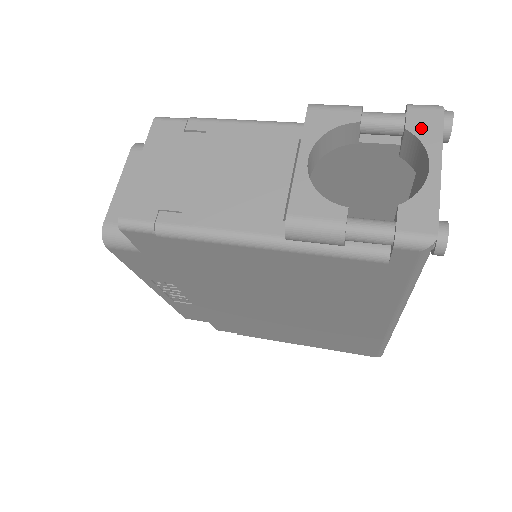
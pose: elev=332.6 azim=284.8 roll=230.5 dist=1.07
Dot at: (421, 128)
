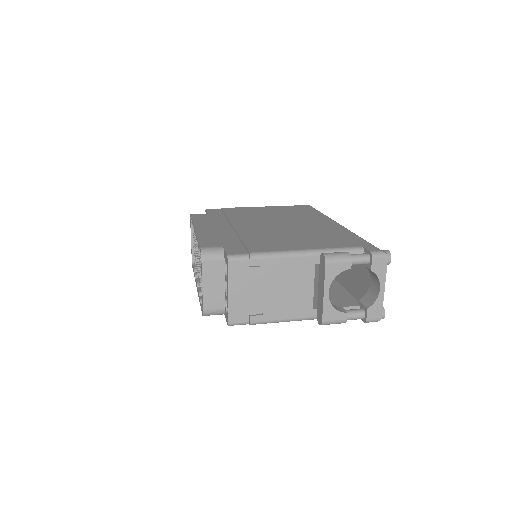
Dot at: (378, 269)
